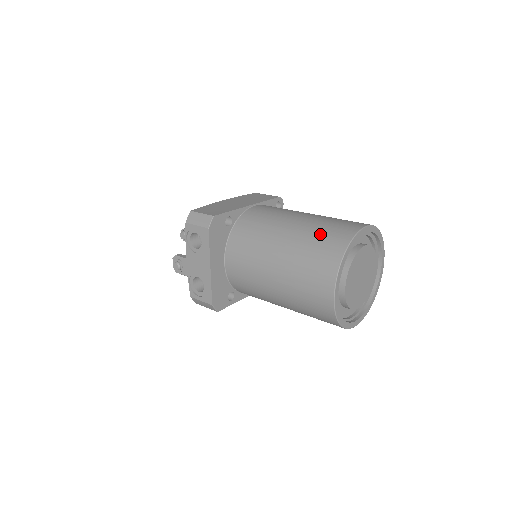
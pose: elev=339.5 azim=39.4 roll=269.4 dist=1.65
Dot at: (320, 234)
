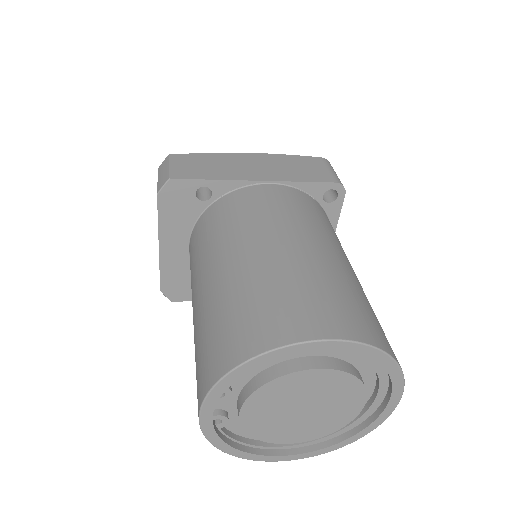
Dot at: (250, 300)
